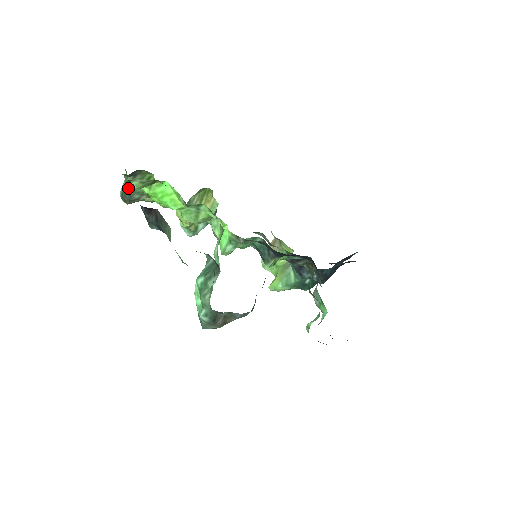
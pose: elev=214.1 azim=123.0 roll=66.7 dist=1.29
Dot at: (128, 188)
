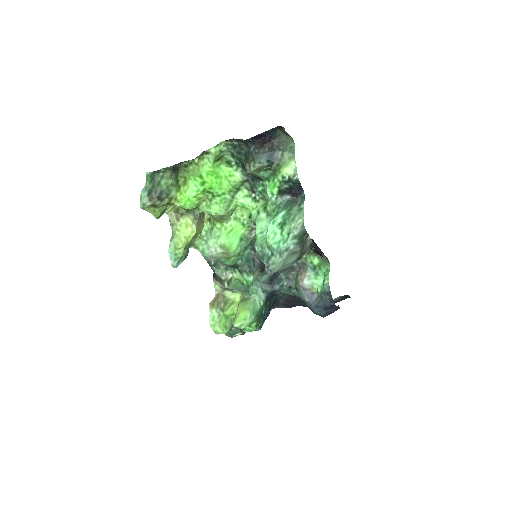
Dot at: (164, 183)
